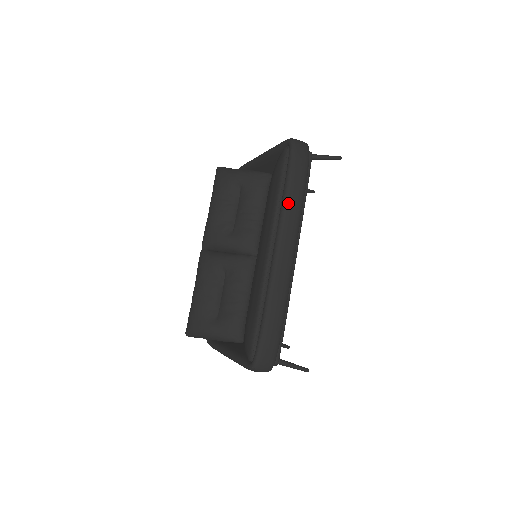
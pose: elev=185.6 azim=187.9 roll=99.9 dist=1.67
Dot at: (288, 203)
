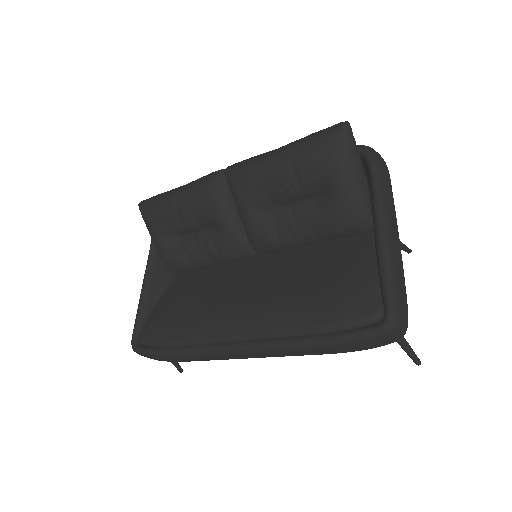
Dot at: (291, 350)
